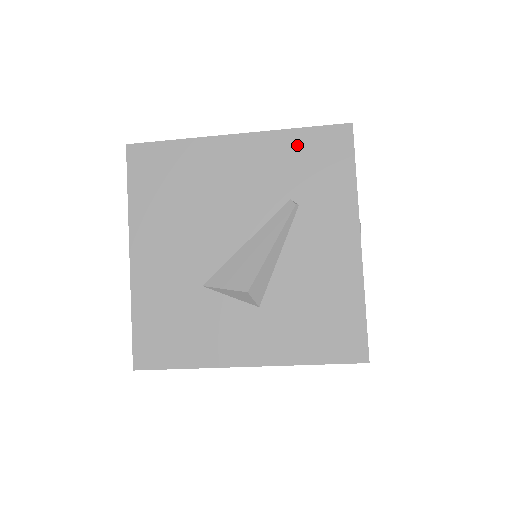
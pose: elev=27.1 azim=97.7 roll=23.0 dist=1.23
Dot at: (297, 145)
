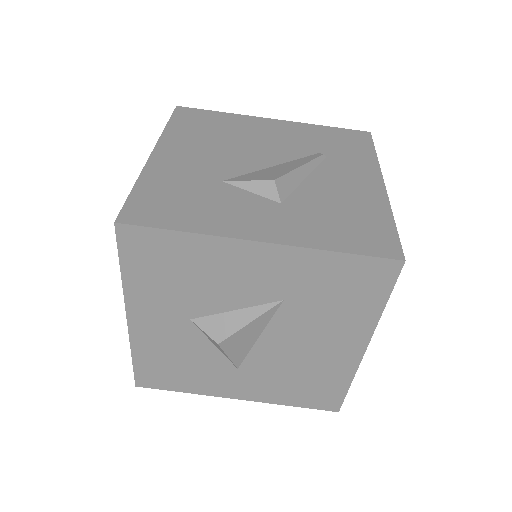
Dot at: (325, 132)
